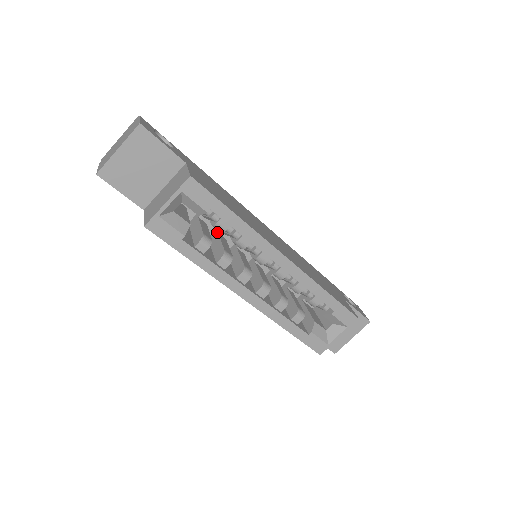
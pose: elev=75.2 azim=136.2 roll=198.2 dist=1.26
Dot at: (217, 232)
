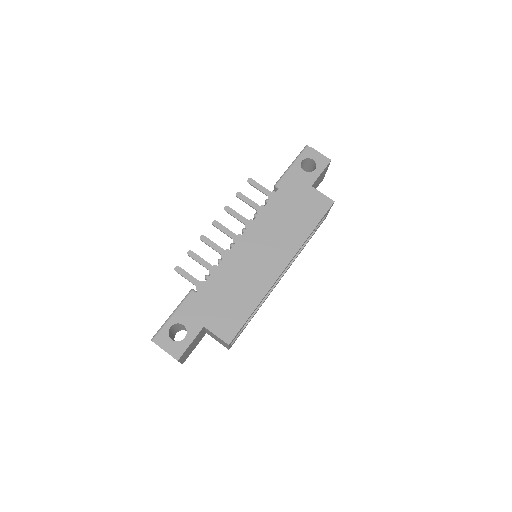
Dot at: occluded
